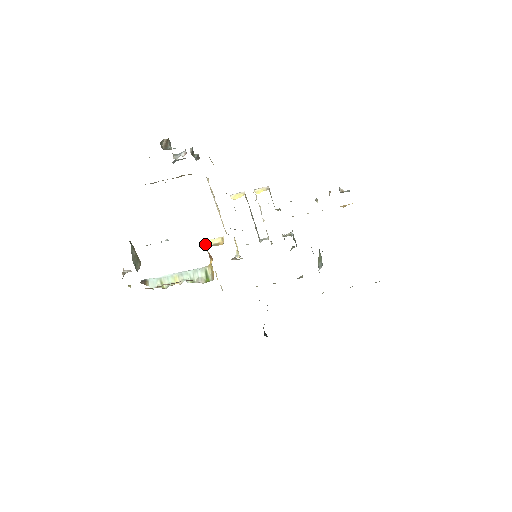
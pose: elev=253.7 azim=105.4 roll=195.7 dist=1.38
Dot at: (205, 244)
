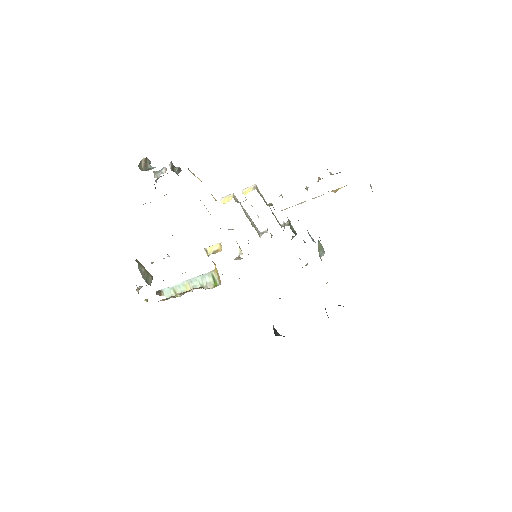
Dot at: occluded
